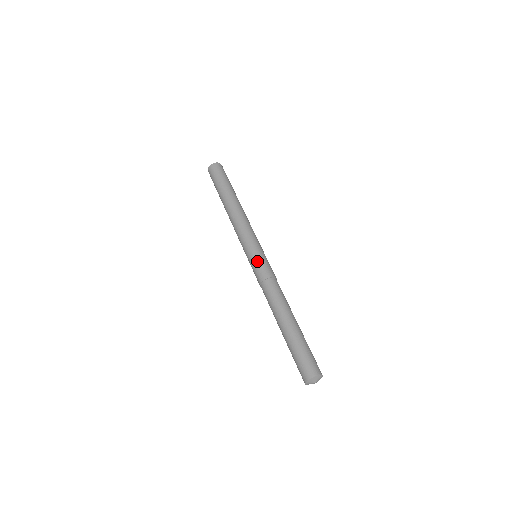
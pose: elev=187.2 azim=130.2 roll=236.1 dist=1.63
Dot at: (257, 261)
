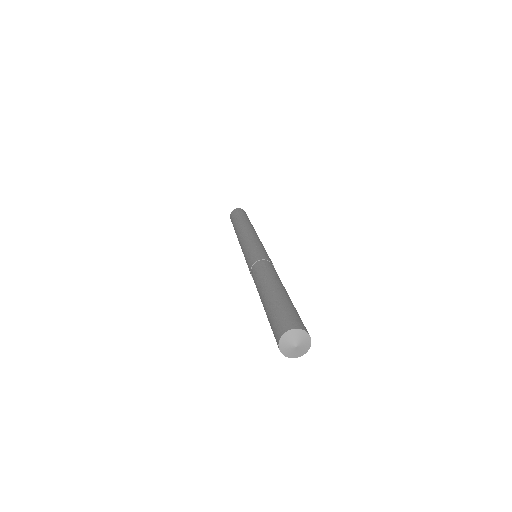
Dot at: (259, 249)
